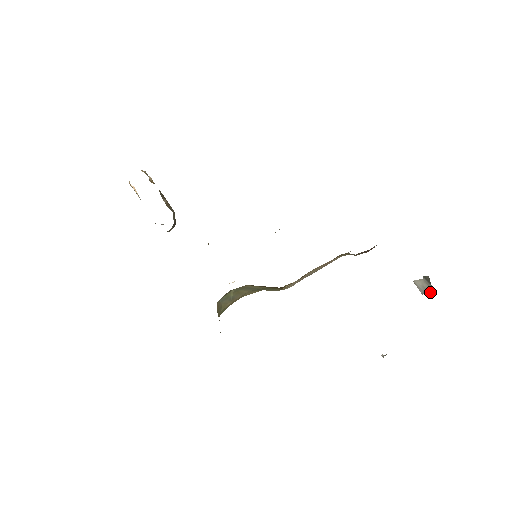
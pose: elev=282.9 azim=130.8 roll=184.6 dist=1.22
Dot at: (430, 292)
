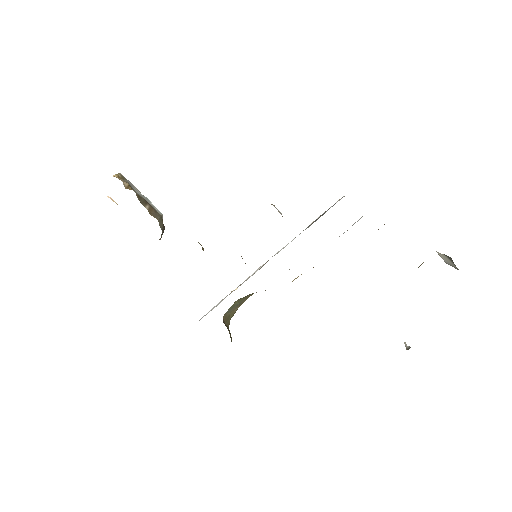
Dot at: occluded
